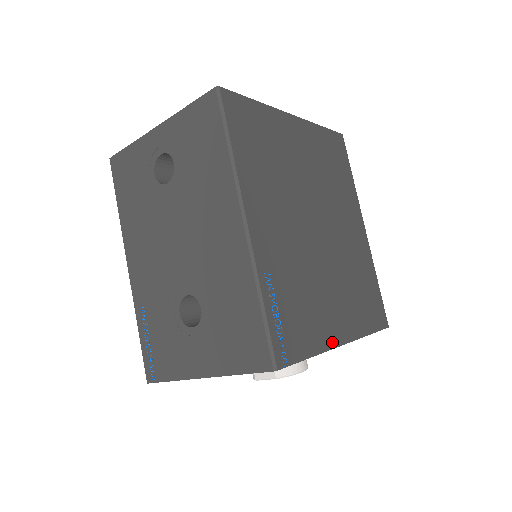
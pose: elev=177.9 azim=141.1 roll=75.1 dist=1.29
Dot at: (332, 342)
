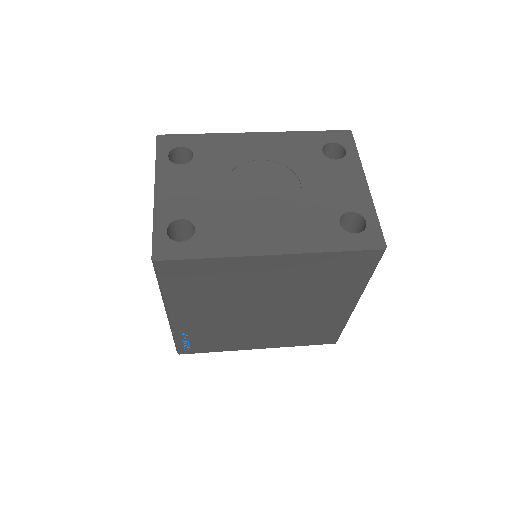
Dot at: (244, 348)
